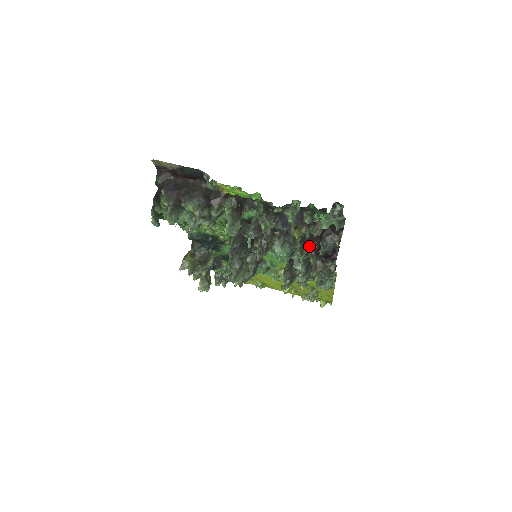
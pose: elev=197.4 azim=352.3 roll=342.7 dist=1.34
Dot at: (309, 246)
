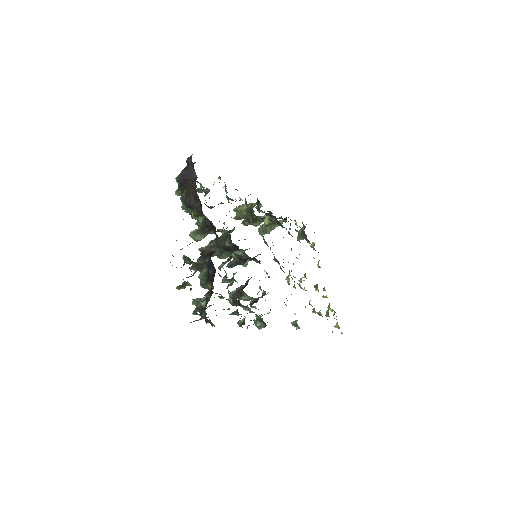
Dot at: occluded
